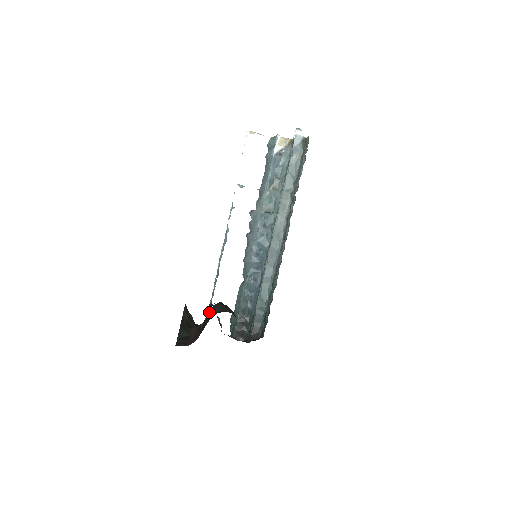
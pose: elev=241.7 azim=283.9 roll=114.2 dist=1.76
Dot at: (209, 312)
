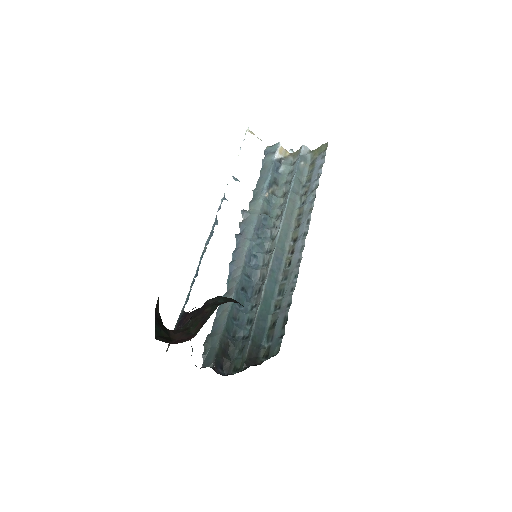
Dot at: (194, 313)
